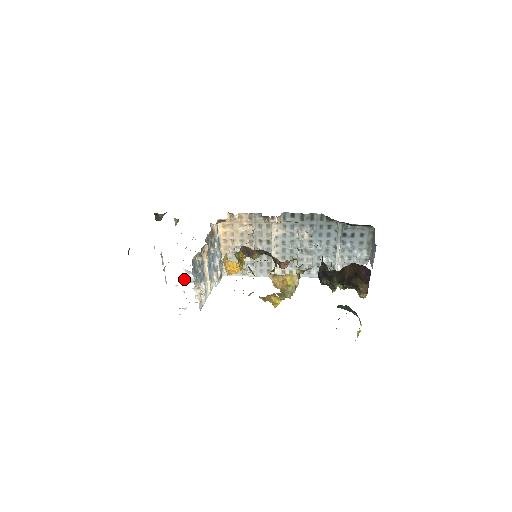
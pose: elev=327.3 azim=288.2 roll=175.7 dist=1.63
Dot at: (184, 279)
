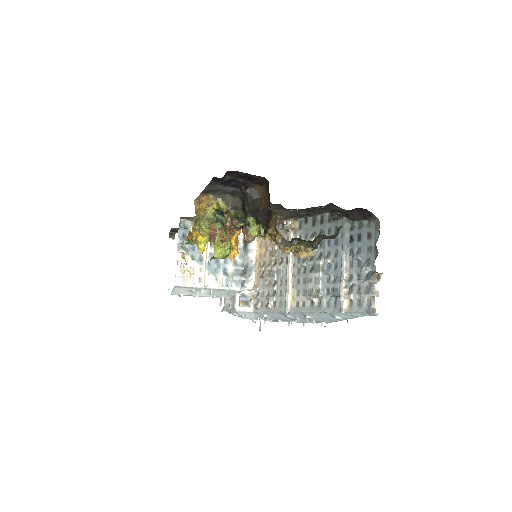
Dot at: (223, 308)
